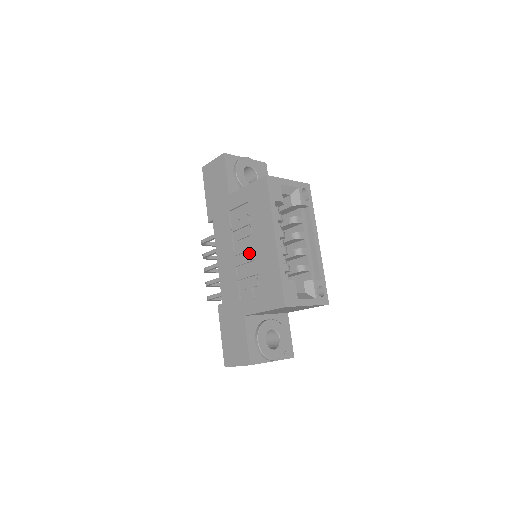
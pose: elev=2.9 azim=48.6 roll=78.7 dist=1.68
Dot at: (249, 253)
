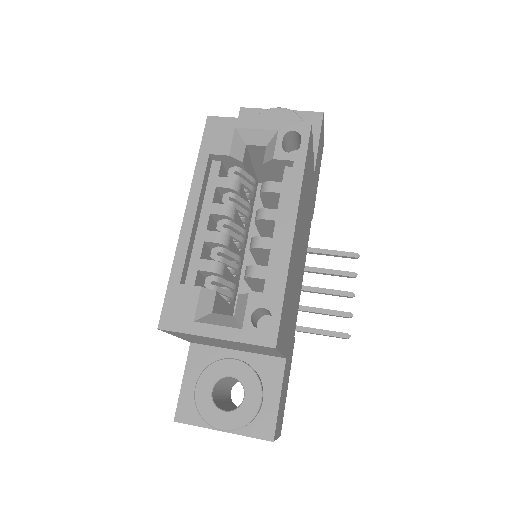
Dot at: occluded
